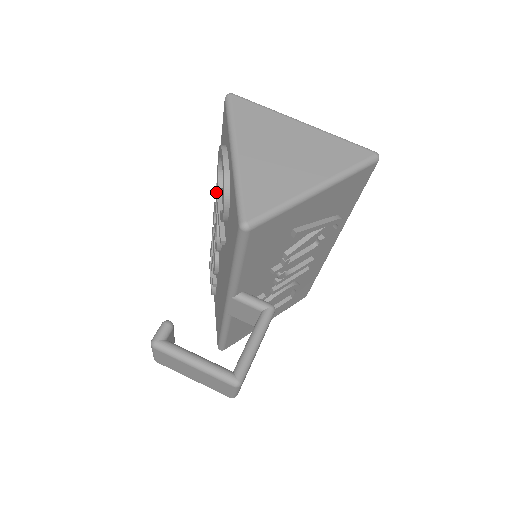
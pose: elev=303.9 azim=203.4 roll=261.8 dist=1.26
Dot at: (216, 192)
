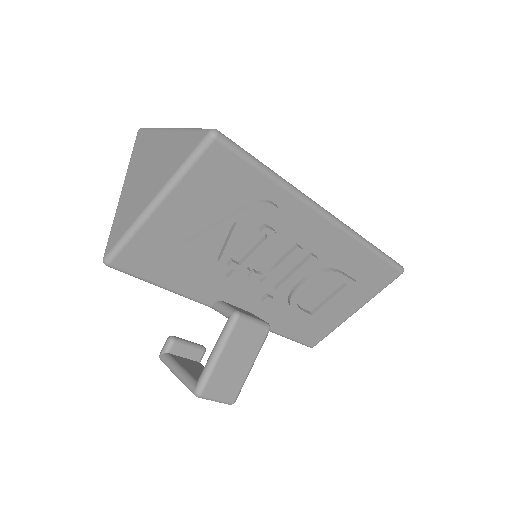
Dot at: occluded
